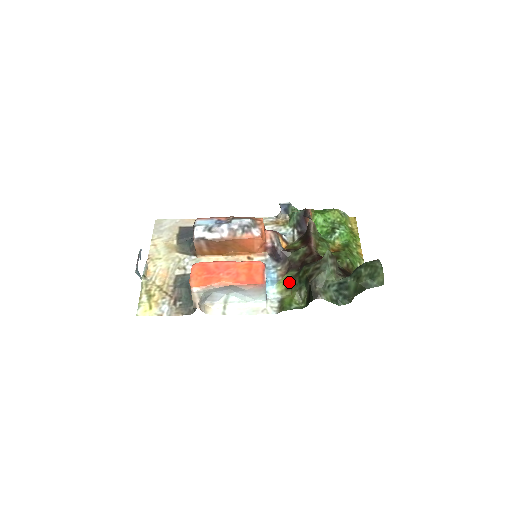
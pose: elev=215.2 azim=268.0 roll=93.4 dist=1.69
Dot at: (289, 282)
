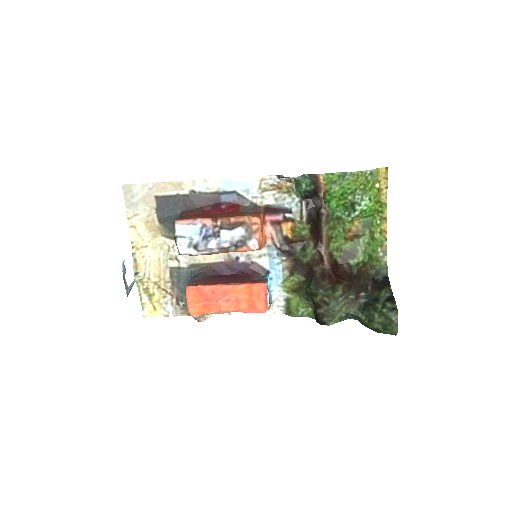
Dot at: (295, 288)
